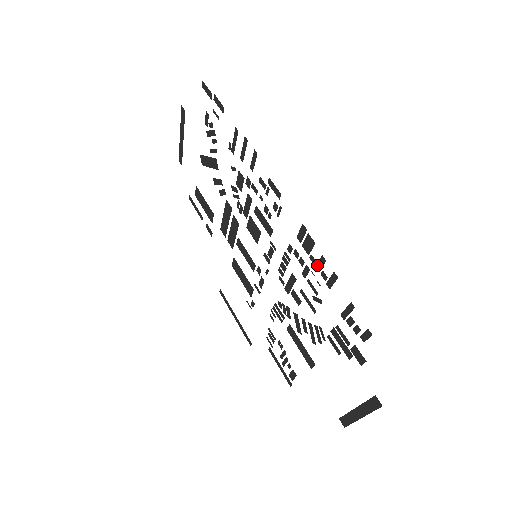
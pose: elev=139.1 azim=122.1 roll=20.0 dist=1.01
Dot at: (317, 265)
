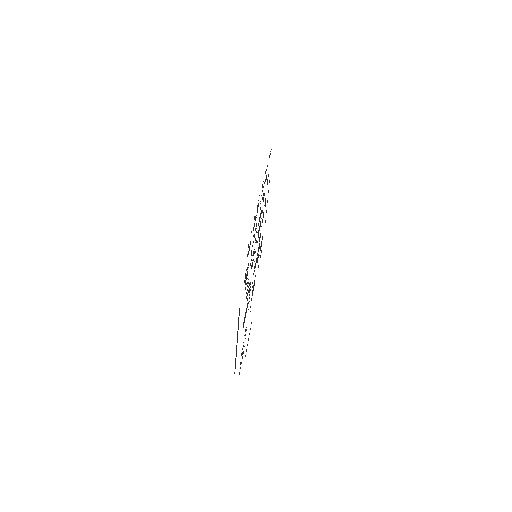
Dot at: (255, 220)
